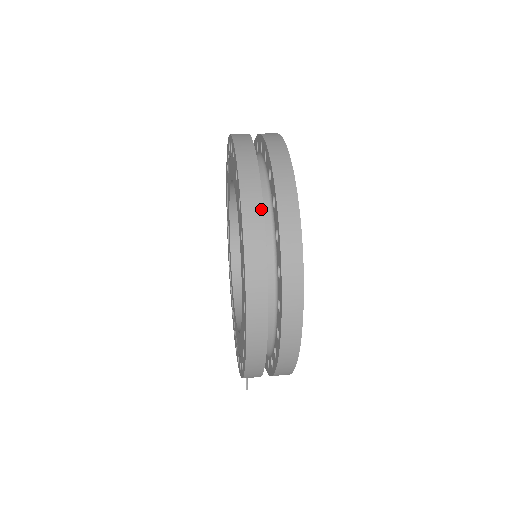
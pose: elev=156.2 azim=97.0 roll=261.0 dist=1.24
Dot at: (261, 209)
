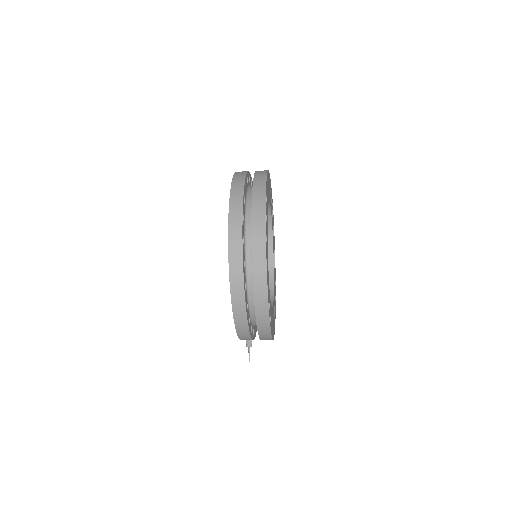
Dot at: (242, 200)
